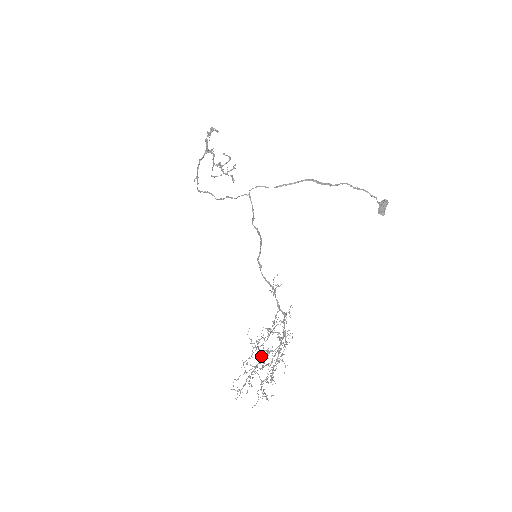
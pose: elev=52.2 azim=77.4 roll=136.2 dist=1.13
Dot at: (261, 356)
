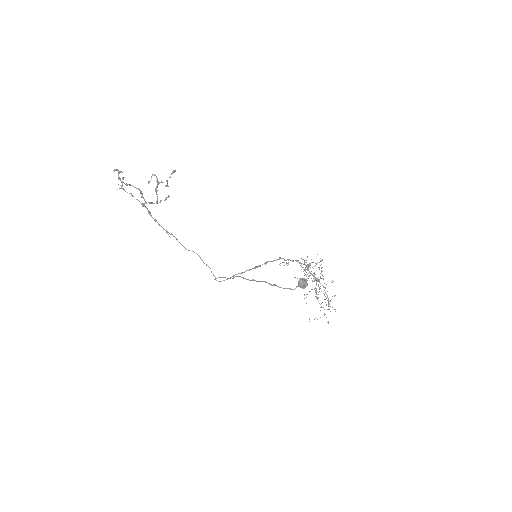
Dot at: (314, 288)
